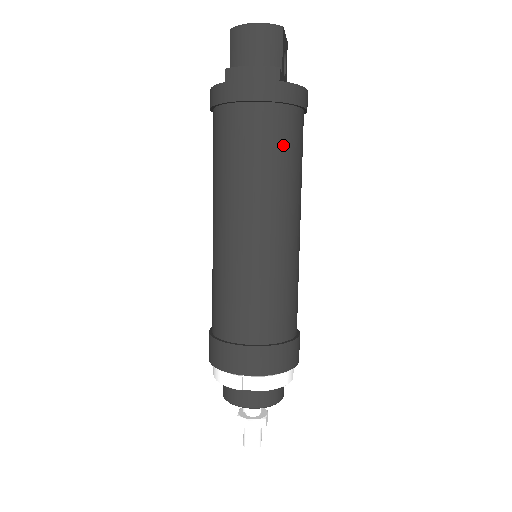
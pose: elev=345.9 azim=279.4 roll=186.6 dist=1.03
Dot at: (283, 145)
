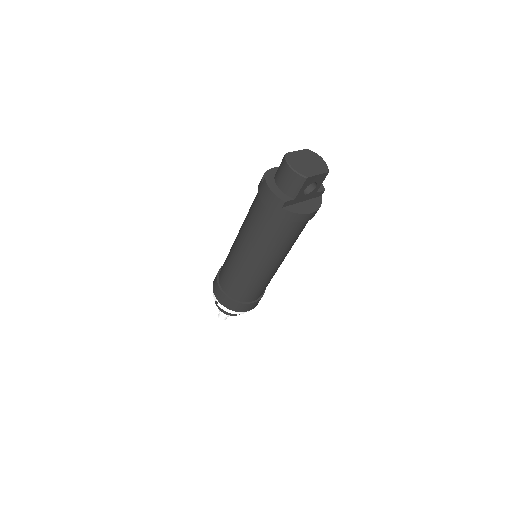
Dot at: (273, 233)
